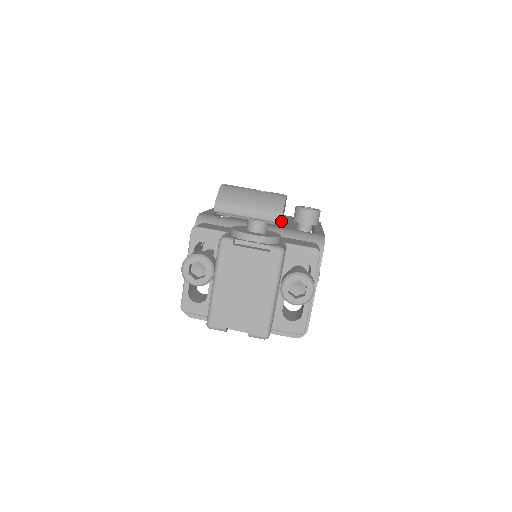
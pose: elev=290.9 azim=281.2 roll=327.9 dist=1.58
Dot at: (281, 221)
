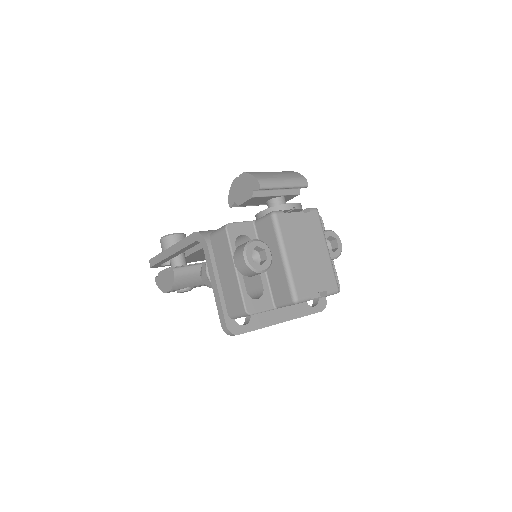
Dot at: (304, 187)
